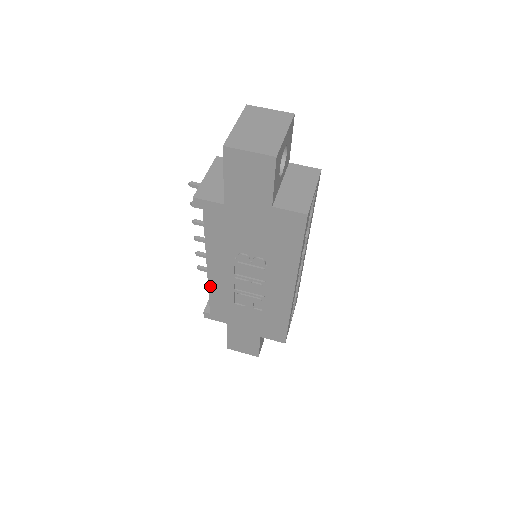
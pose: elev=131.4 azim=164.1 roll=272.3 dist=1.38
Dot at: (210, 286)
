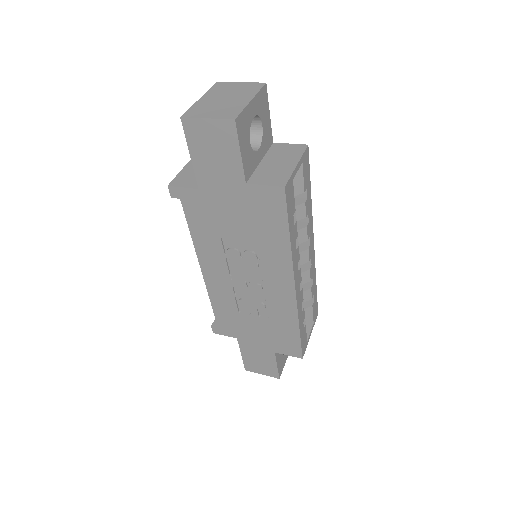
Dot at: (210, 293)
